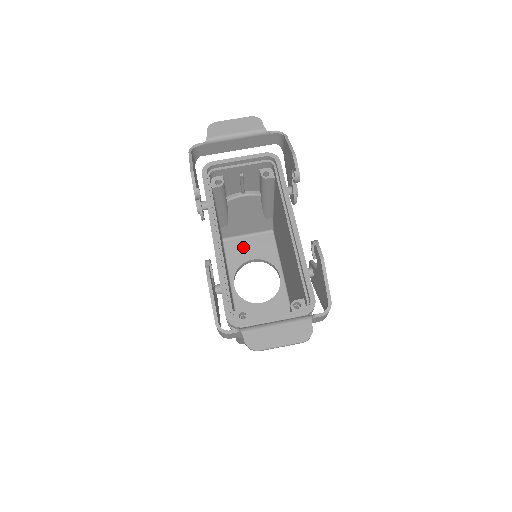
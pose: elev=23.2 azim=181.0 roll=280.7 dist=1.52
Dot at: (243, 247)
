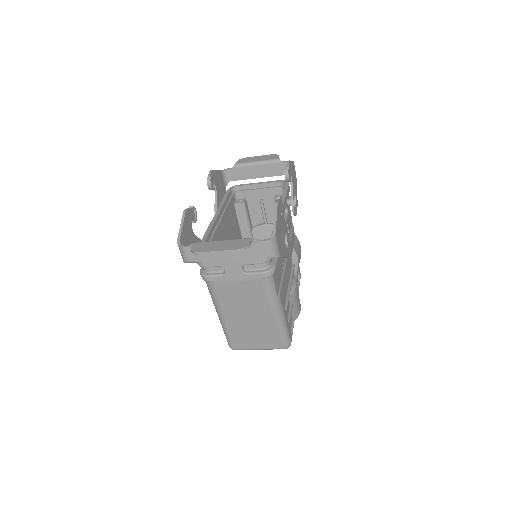
Dot at: occluded
